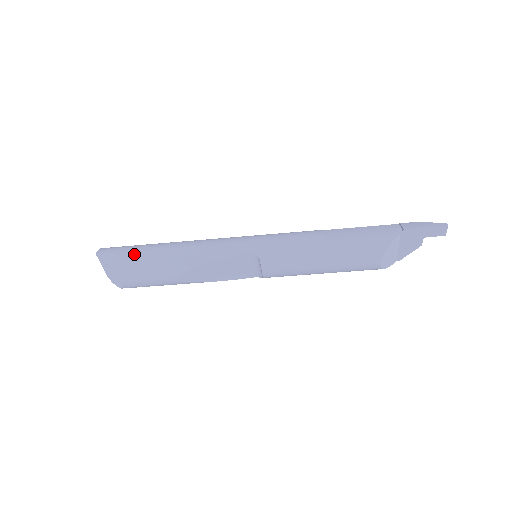
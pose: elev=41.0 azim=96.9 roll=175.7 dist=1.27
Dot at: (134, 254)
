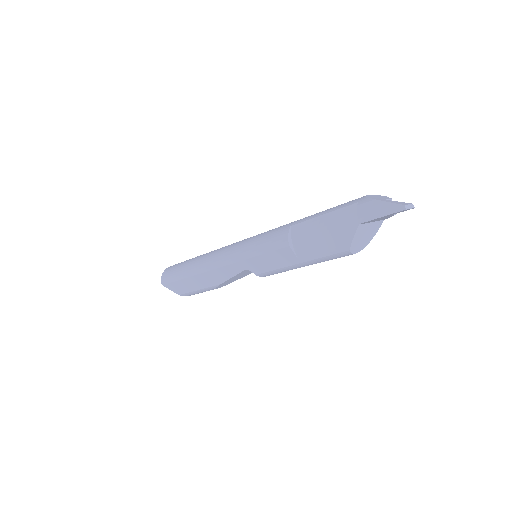
Dot at: (179, 282)
